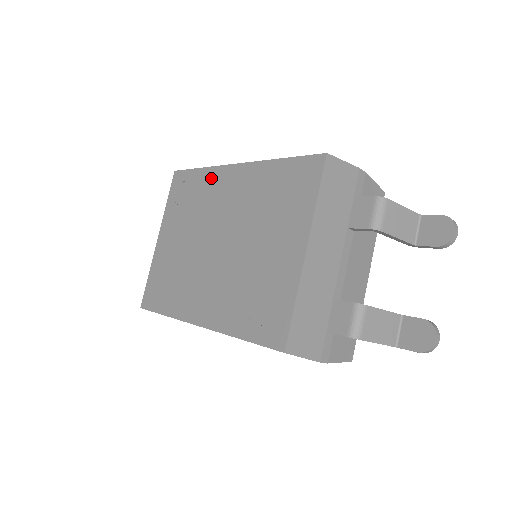
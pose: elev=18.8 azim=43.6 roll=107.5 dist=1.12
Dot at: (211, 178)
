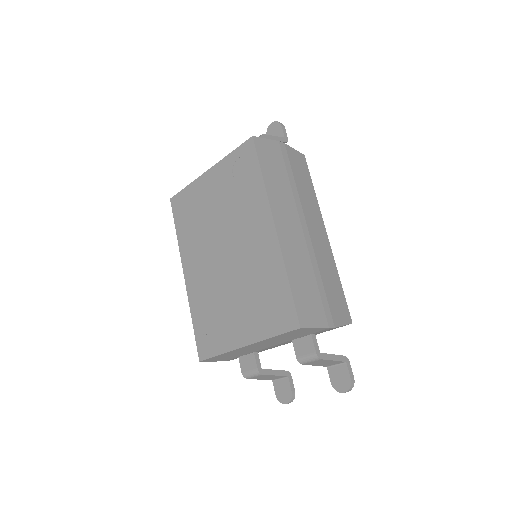
Dot at: (258, 200)
